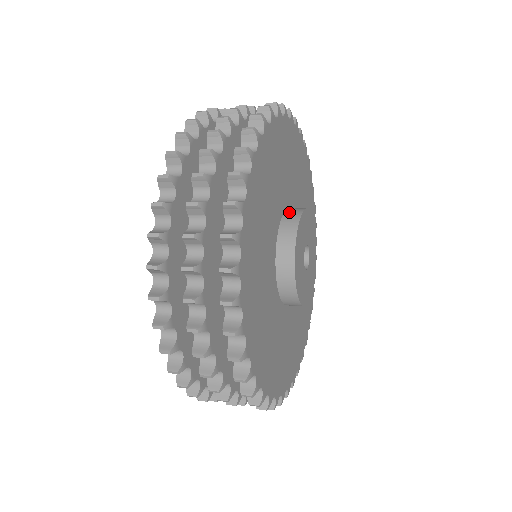
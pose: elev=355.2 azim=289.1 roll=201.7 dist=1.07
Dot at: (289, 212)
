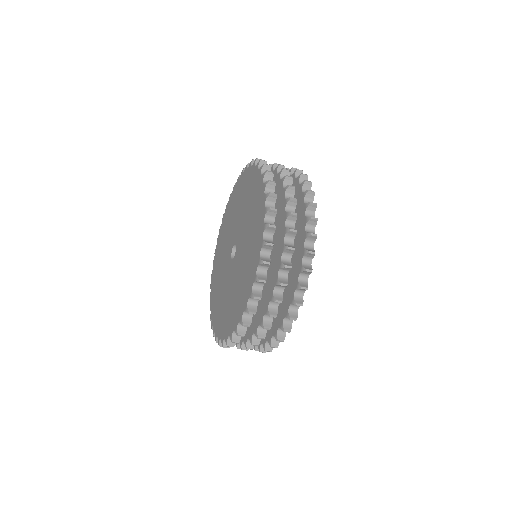
Dot at: occluded
